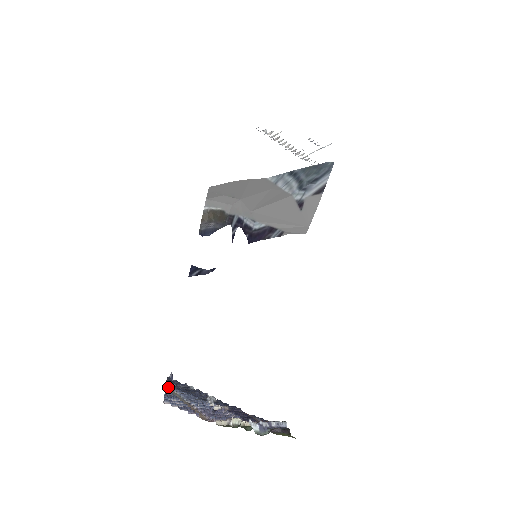
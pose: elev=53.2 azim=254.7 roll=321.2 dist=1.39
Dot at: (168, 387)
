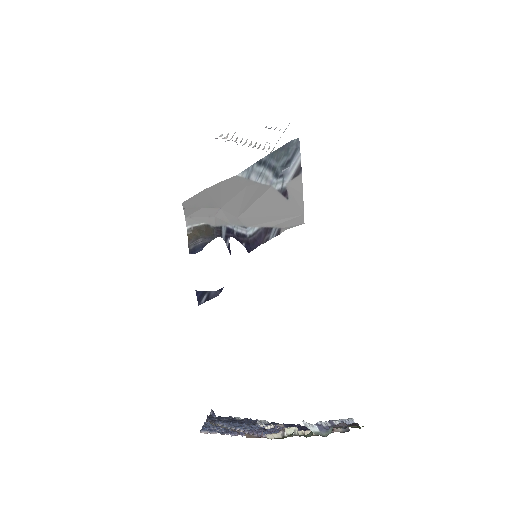
Dot at: occluded
